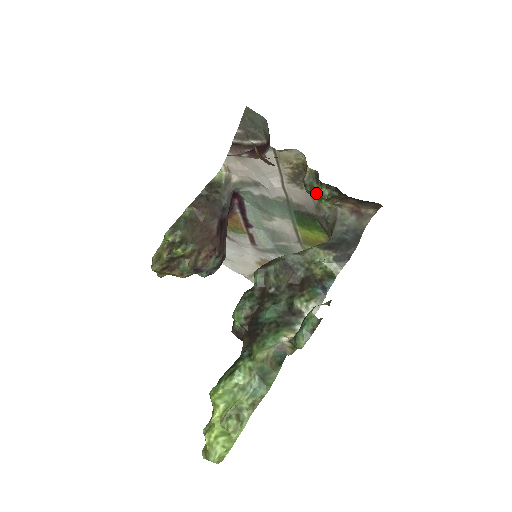
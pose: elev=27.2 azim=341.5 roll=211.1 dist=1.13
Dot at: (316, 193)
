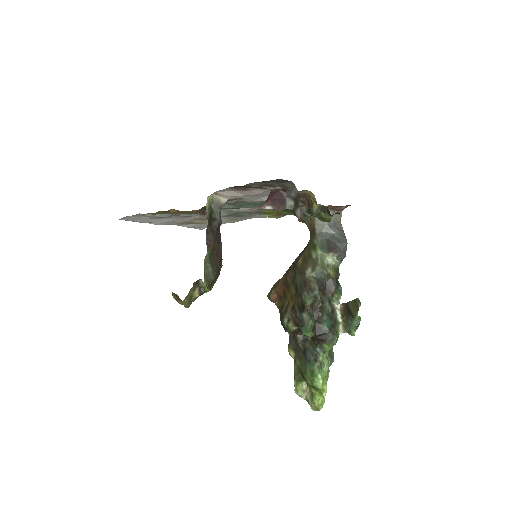
Dot at: (320, 217)
